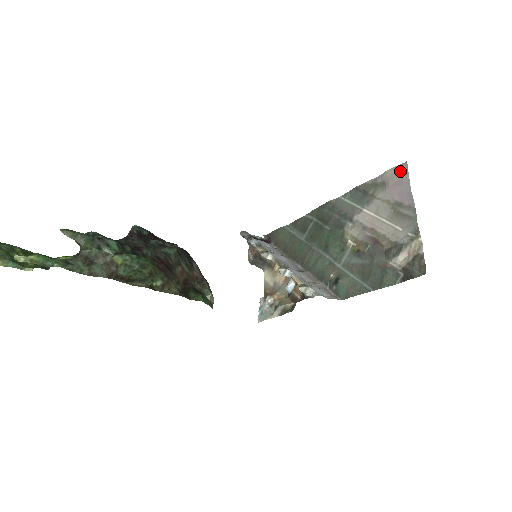
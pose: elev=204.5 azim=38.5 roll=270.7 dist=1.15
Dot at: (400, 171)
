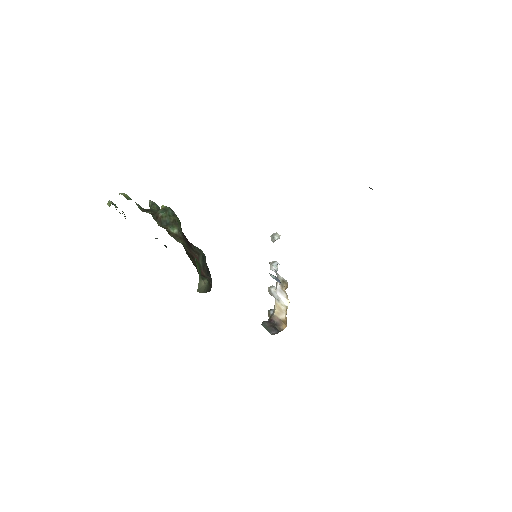
Dot at: occluded
